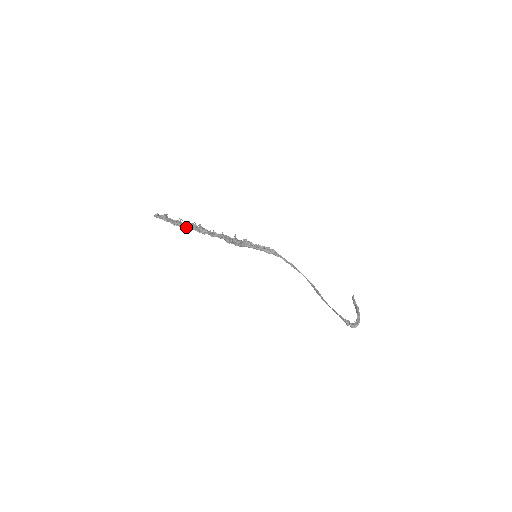
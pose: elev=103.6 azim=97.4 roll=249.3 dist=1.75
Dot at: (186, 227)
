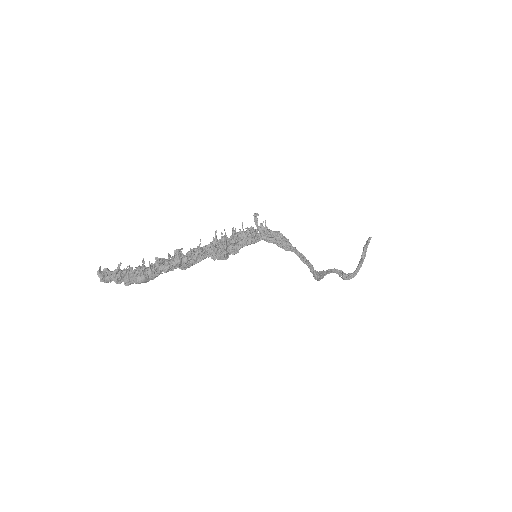
Dot at: (151, 279)
